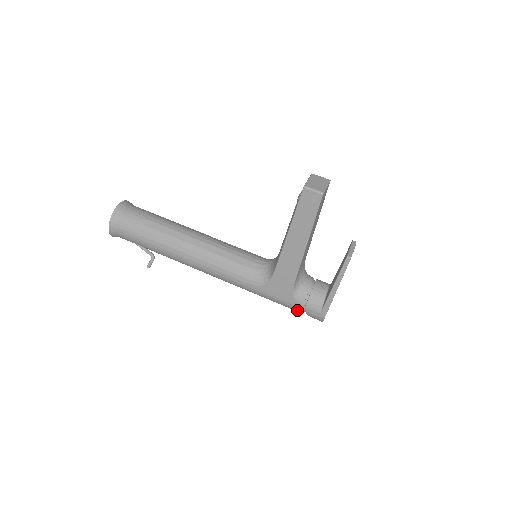
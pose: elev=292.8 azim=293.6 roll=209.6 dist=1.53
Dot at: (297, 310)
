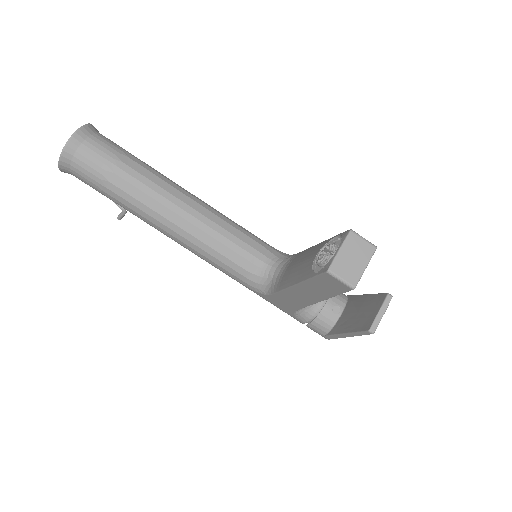
Dot at: occluded
